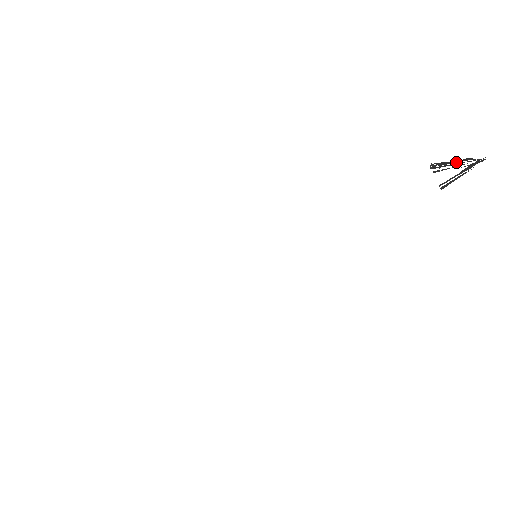
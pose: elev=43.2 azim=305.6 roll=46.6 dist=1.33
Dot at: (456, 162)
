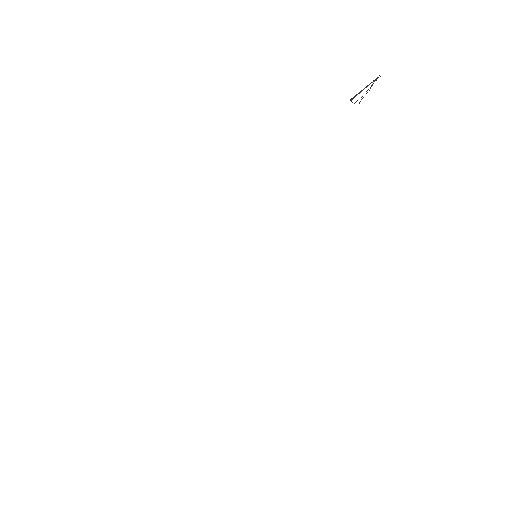
Dot at: occluded
